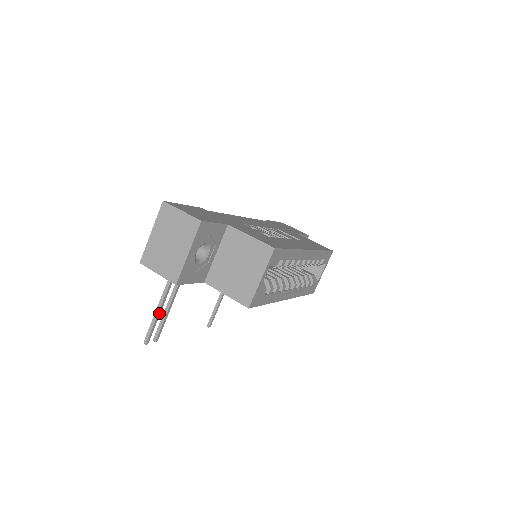
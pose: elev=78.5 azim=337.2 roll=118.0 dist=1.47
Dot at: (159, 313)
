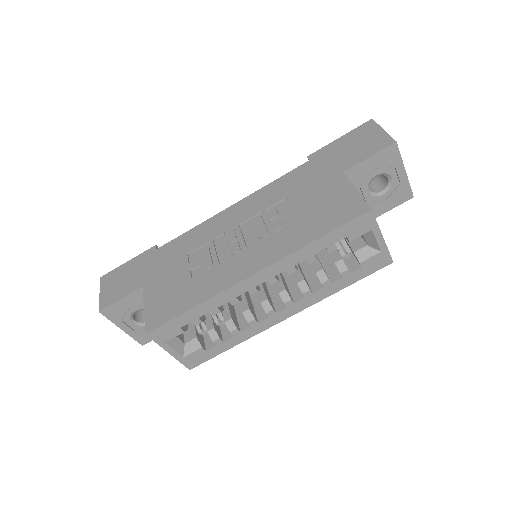
Dot at: occluded
